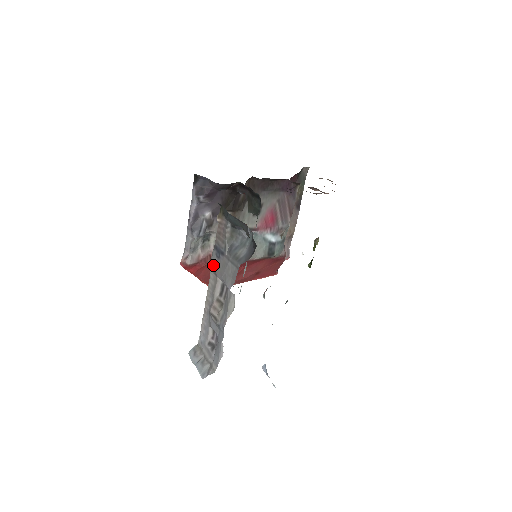
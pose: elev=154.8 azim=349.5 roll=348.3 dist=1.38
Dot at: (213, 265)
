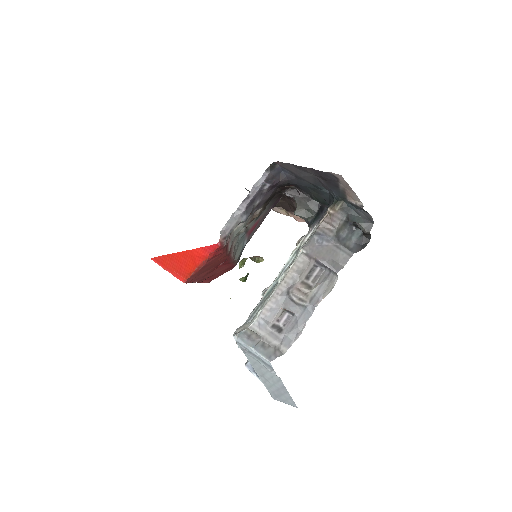
Dot at: (311, 249)
